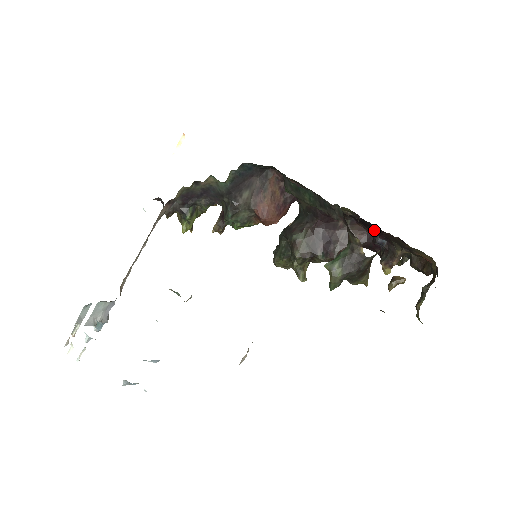
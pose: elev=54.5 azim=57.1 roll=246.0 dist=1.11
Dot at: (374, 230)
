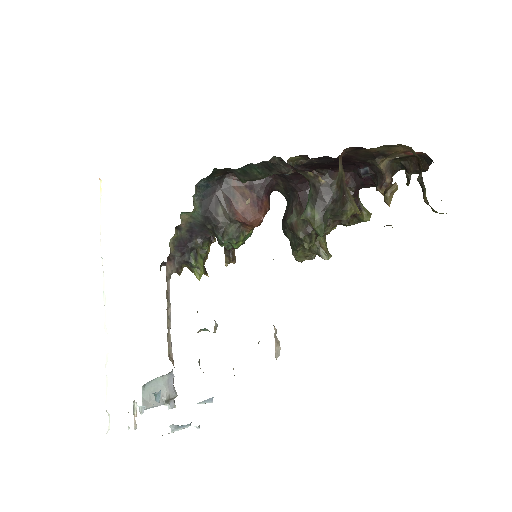
Dot at: (351, 166)
